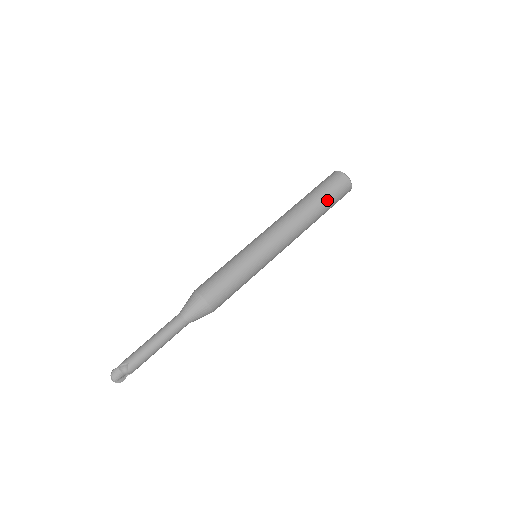
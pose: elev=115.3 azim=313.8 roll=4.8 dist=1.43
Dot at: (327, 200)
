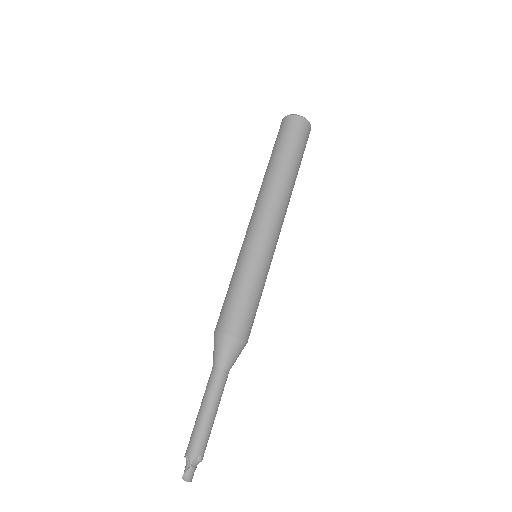
Dot at: occluded
